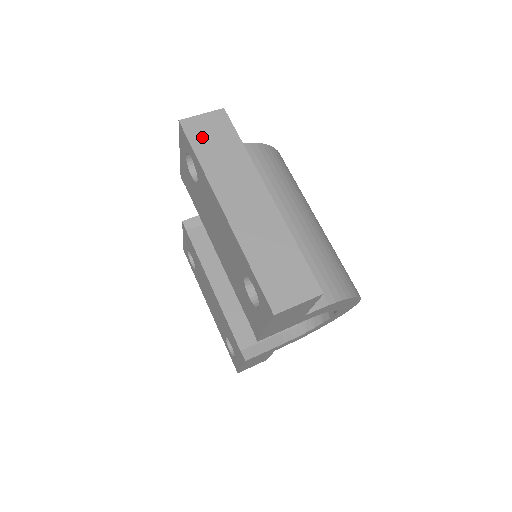
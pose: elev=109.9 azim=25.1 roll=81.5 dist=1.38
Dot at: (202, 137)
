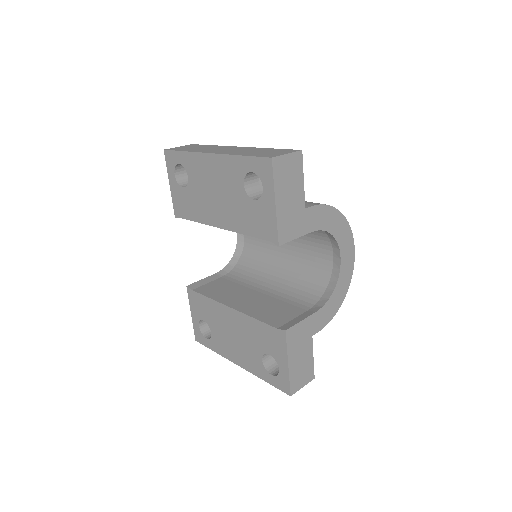
Dot at: (182, 149)
